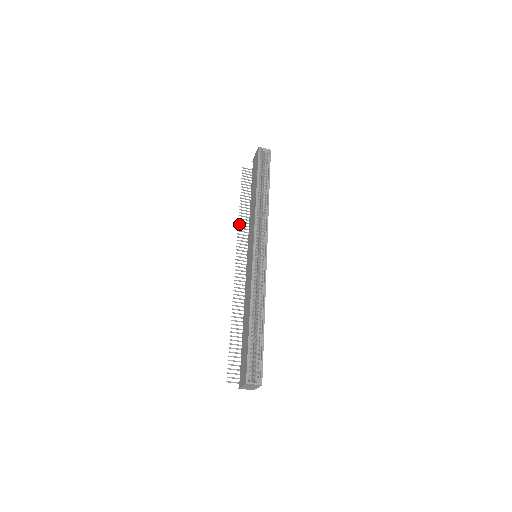
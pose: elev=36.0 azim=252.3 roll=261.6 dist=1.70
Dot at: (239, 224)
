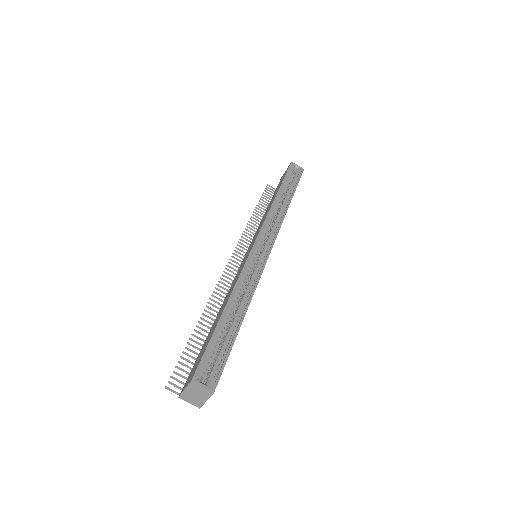
Dot at: occluded
